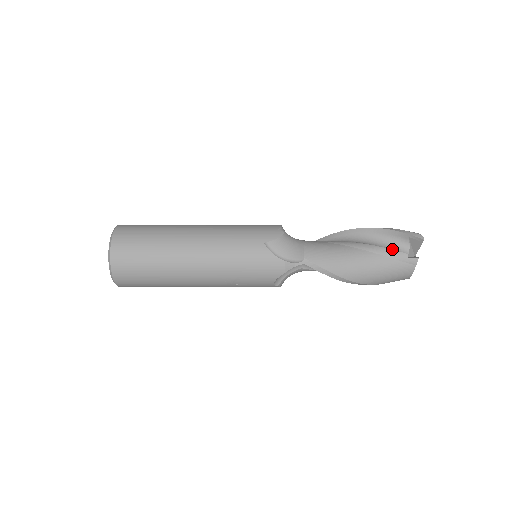
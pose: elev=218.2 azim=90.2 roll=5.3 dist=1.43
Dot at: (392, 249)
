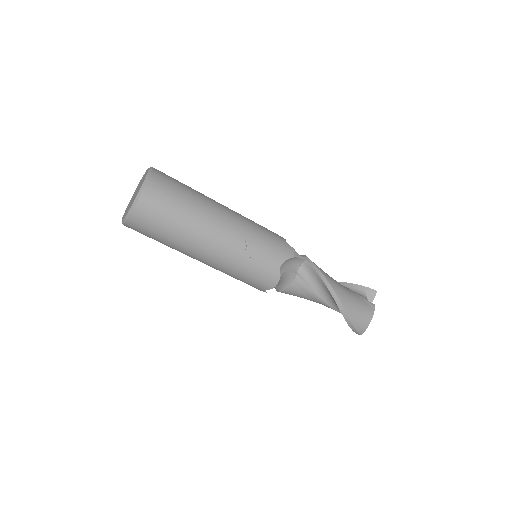
Dot at: occluded
